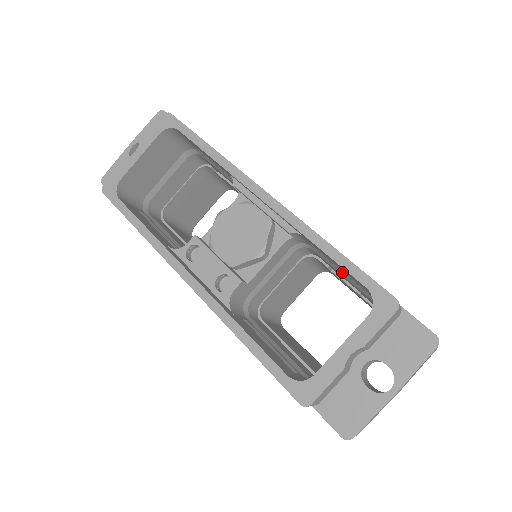
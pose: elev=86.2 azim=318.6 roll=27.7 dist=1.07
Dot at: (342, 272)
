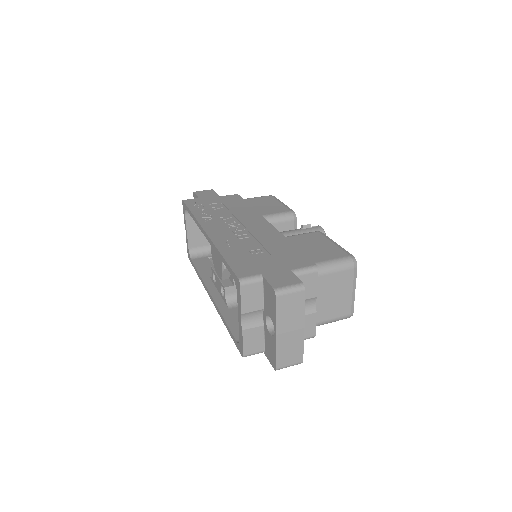
Dot at: occluded
